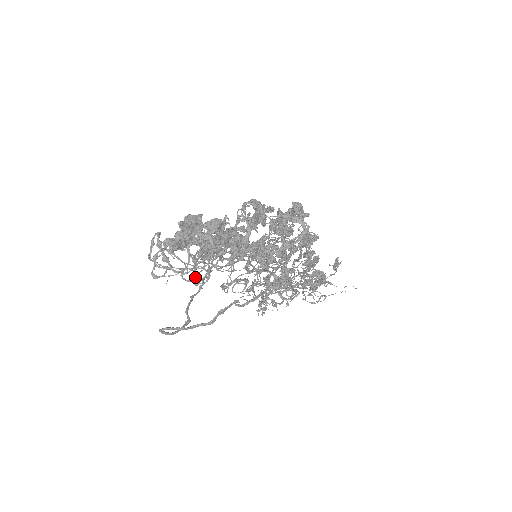
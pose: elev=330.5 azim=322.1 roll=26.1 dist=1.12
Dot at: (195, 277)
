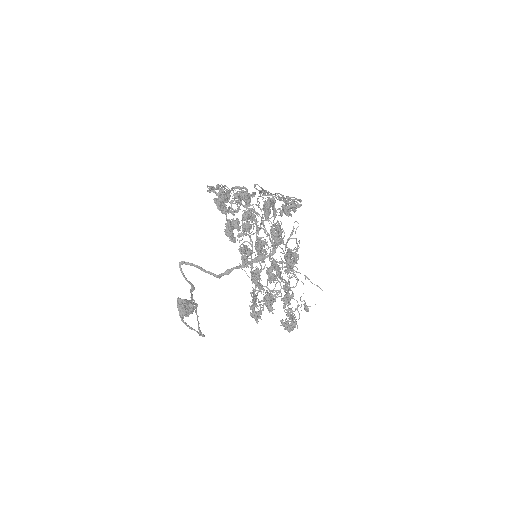
Dot at: (231, 204)
